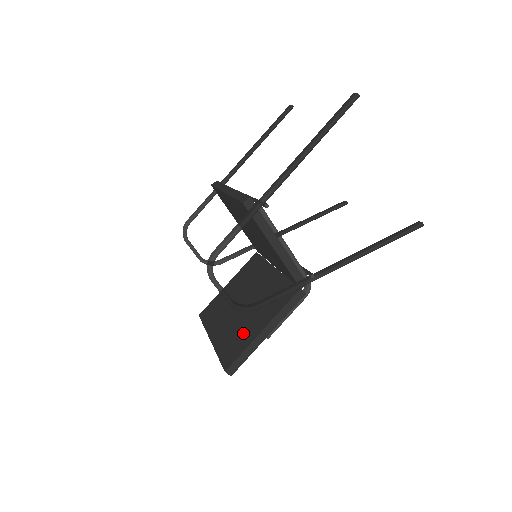
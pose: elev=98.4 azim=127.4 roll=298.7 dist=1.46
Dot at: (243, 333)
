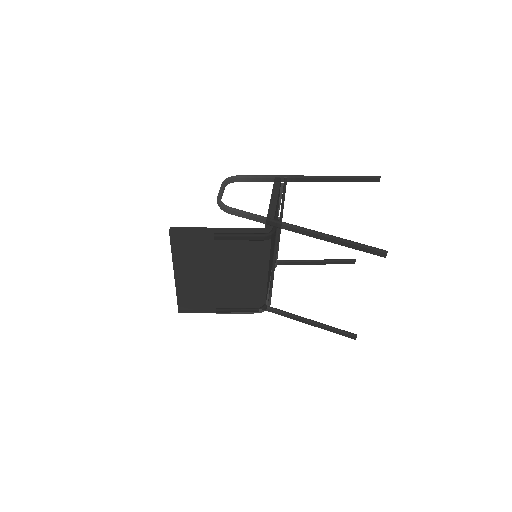
Dot at: occluded
